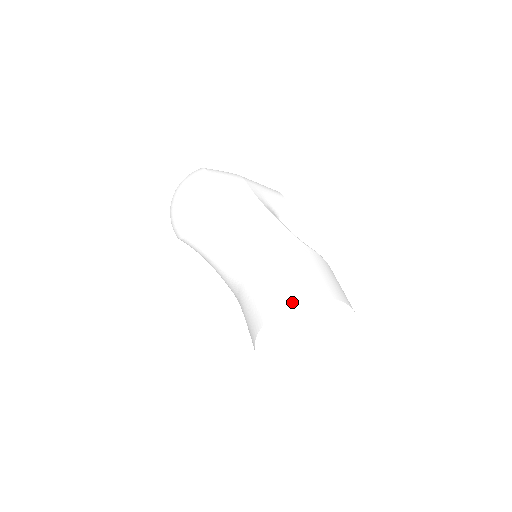
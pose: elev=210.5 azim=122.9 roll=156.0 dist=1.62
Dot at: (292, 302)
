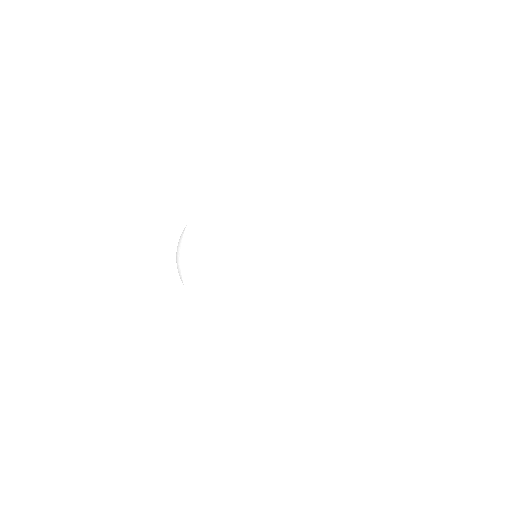
Dot at: (192, 215)
